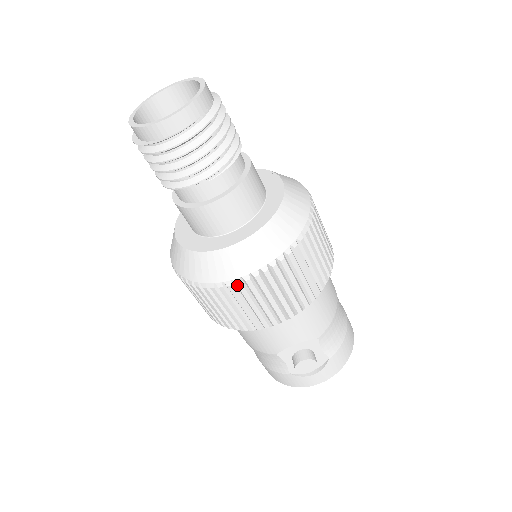
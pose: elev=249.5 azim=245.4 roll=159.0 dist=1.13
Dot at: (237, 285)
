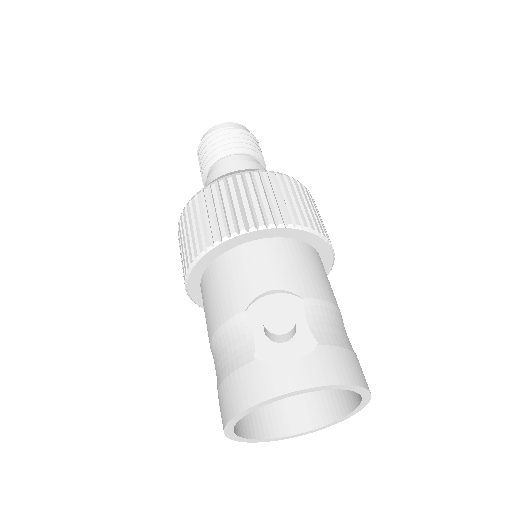
Dot at: (228, 179)
